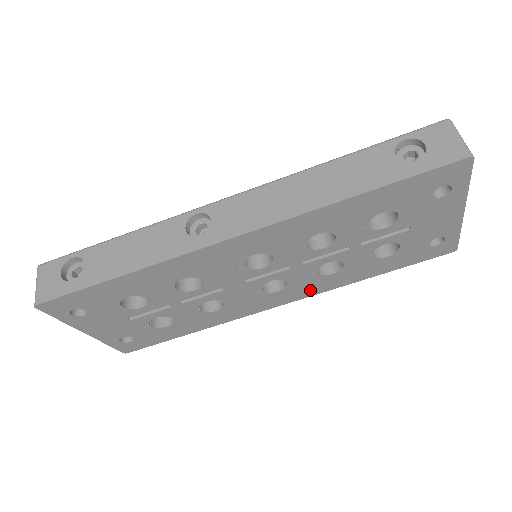
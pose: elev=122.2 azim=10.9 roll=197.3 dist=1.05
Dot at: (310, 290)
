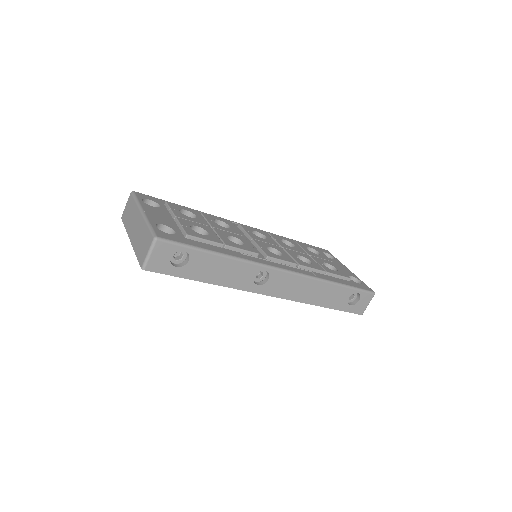
Dot at: occluded
